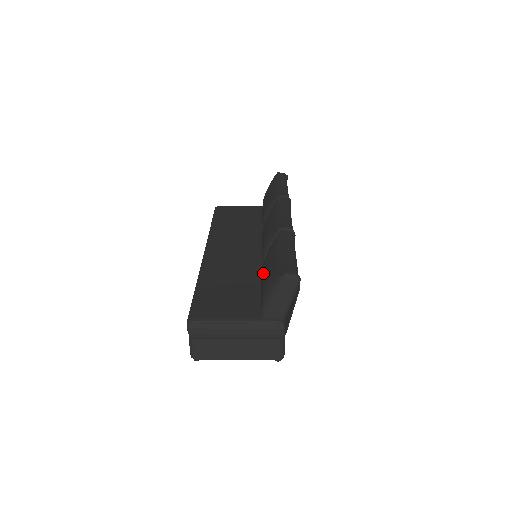
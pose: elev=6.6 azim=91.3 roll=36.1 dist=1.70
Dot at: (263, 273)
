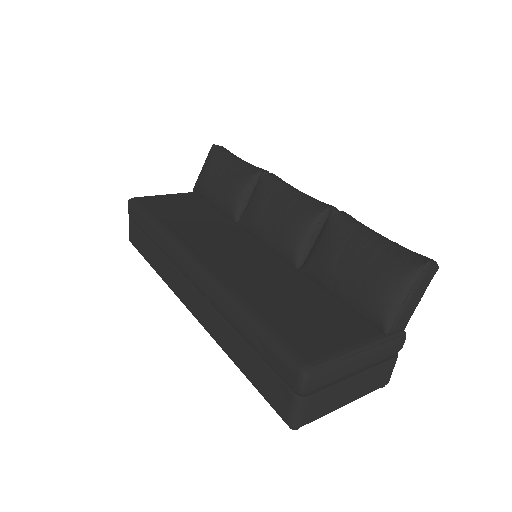
Dot at: (340, 272)
